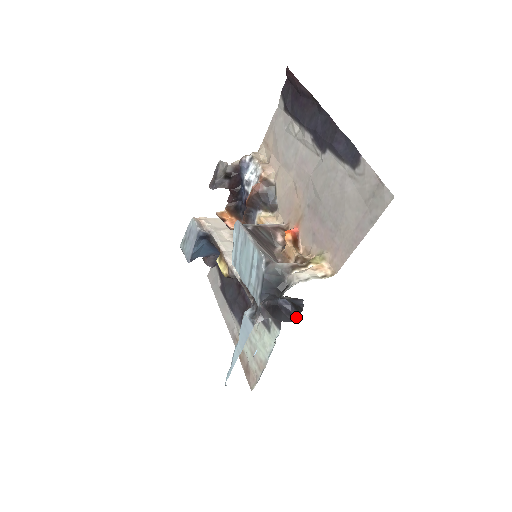
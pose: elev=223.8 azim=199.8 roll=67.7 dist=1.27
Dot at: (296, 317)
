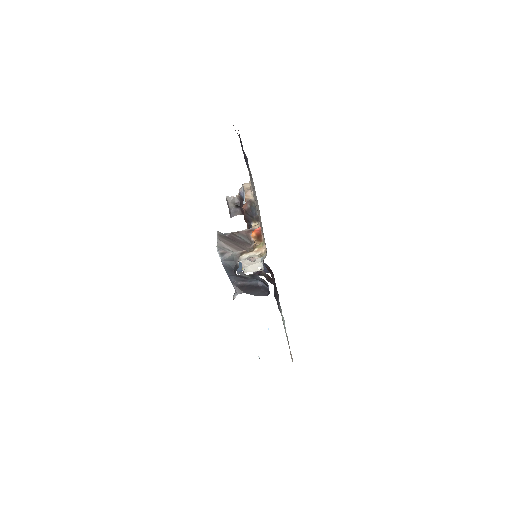
Dot at: (269, 292)
